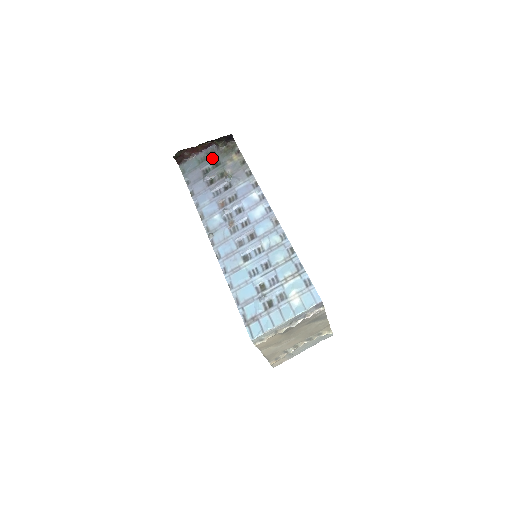
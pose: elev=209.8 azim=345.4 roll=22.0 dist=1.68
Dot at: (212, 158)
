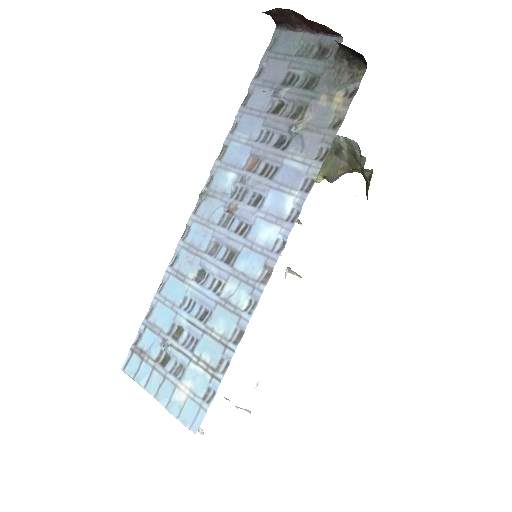
Dot at: (316, 63)
